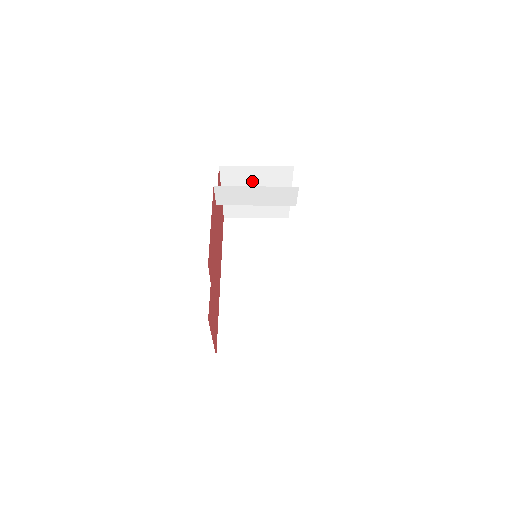
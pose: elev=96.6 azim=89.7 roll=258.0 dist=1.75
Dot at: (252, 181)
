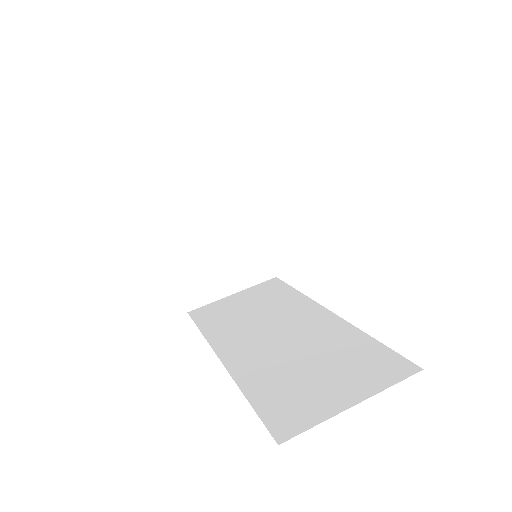
Dot at: (204, 222)
